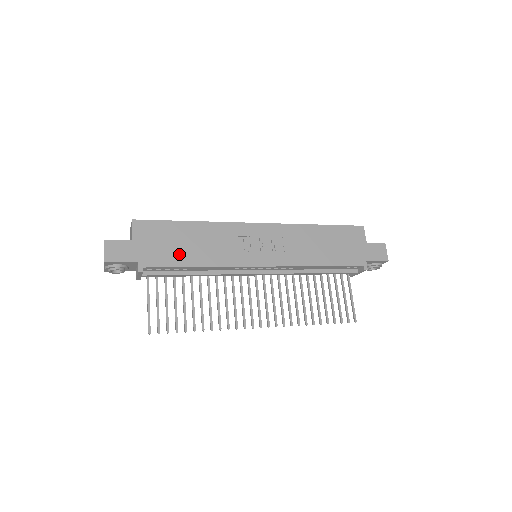
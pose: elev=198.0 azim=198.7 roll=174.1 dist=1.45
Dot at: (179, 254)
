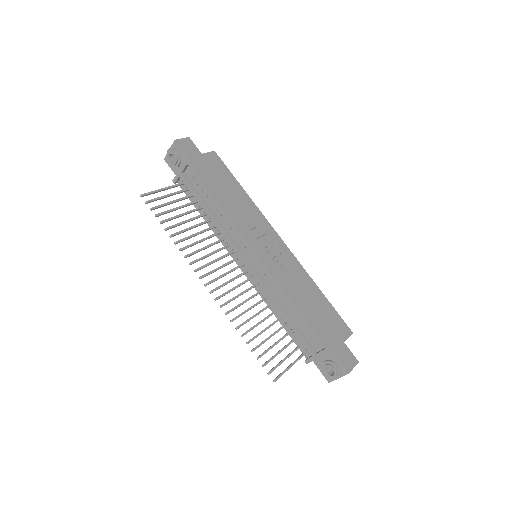
Dot at: (216, 186)
